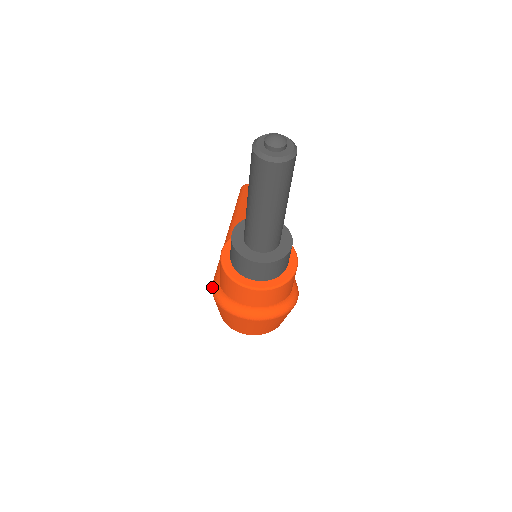
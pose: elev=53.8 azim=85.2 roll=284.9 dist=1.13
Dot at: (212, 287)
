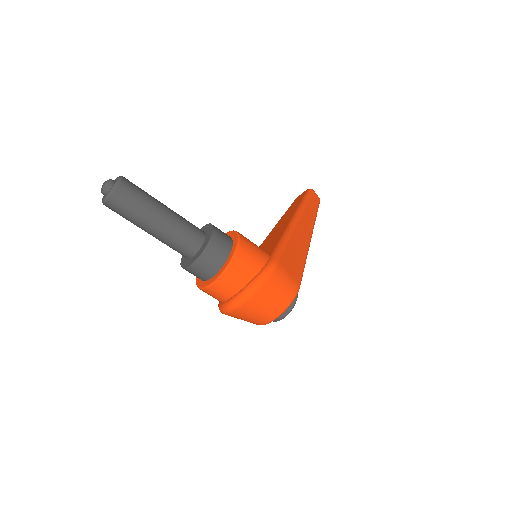
Dot at: occluded
